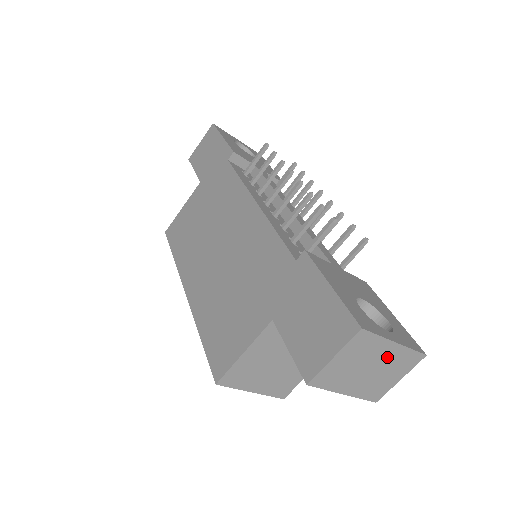
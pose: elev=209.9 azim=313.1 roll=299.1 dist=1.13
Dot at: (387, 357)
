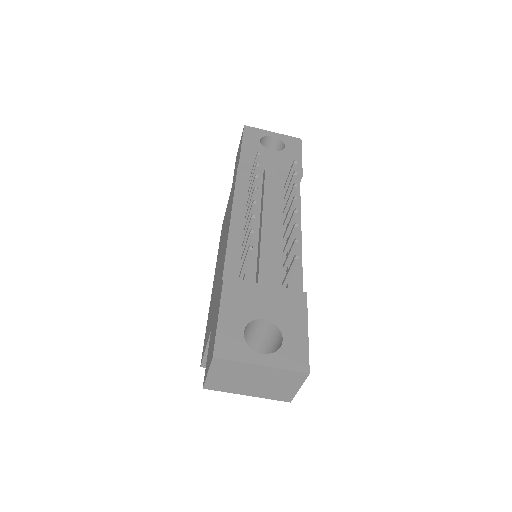
Dot at: (263, 374)
